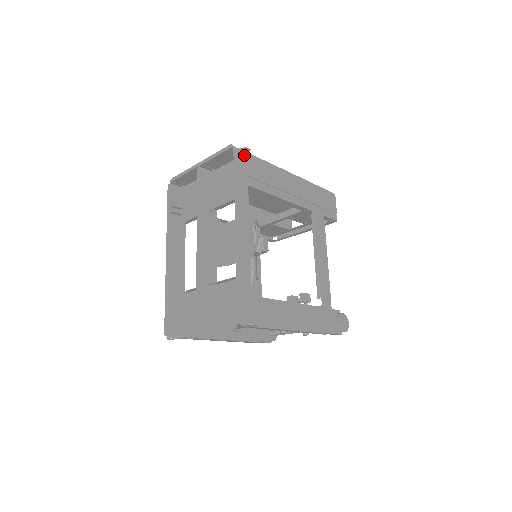
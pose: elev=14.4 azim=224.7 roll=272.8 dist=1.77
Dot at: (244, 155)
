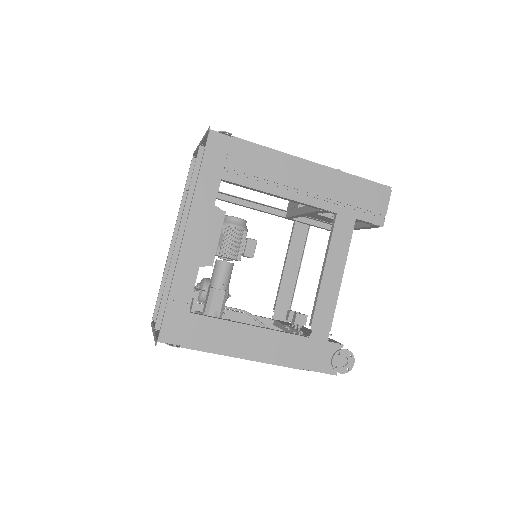
Dot at: (225, 140)
